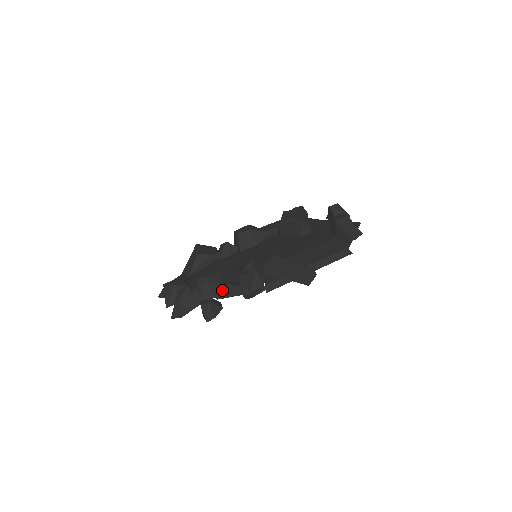
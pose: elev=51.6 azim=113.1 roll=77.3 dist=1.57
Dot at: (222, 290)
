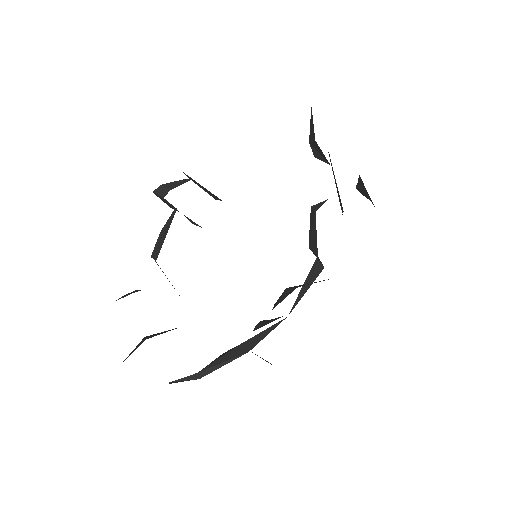
Dot at: (160, 244)
